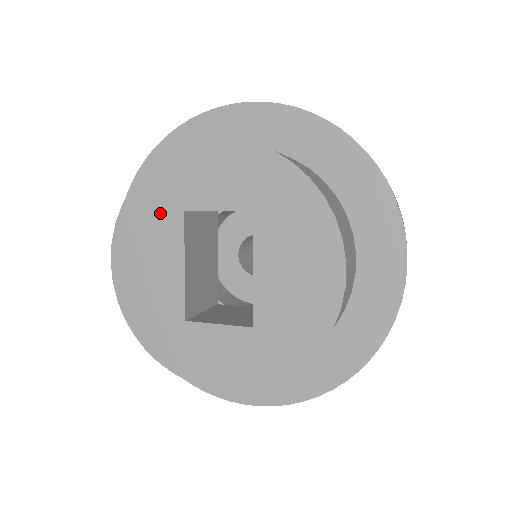
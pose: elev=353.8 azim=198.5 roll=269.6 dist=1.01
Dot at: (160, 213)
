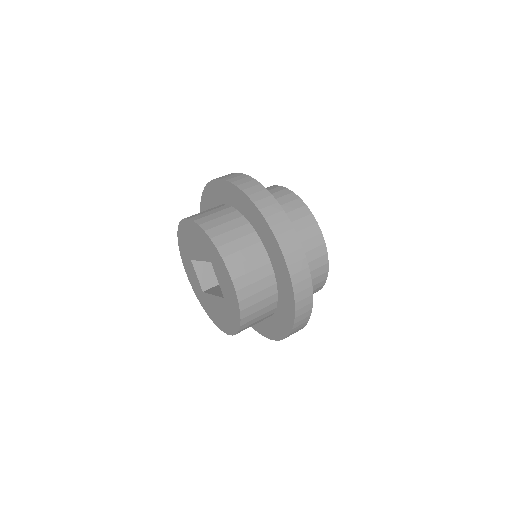
Dot at: (205, 248)
